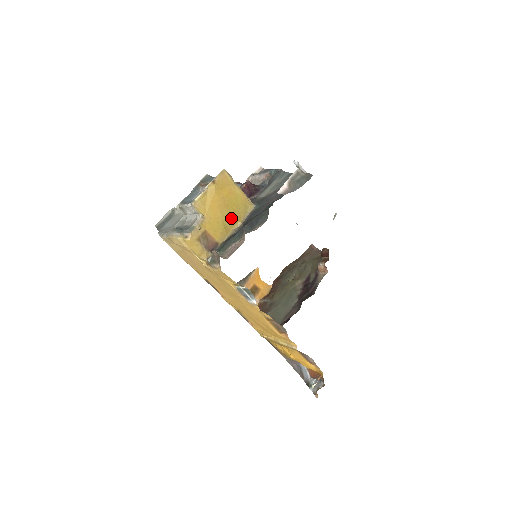
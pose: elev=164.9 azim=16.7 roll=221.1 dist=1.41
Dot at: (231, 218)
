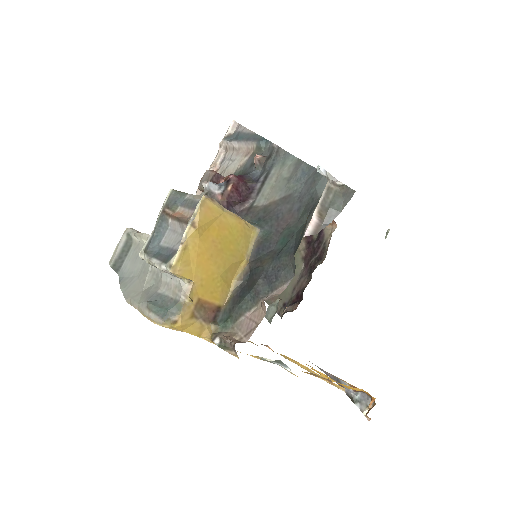
Dot at: (230, 264)
